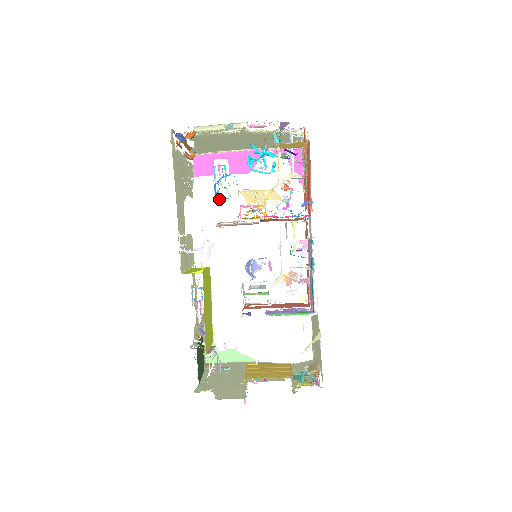
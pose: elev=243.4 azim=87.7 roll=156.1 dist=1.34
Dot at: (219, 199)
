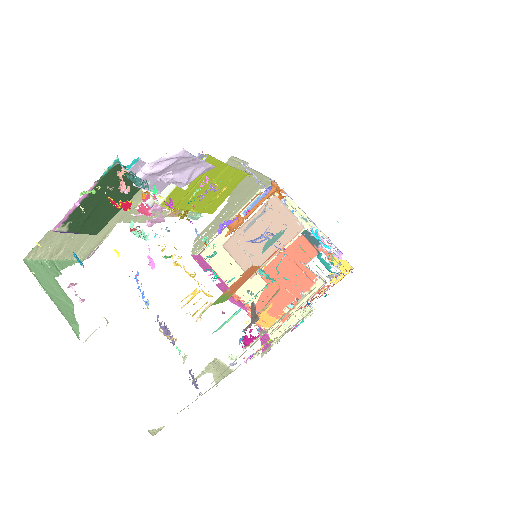
Dot at: occluded
